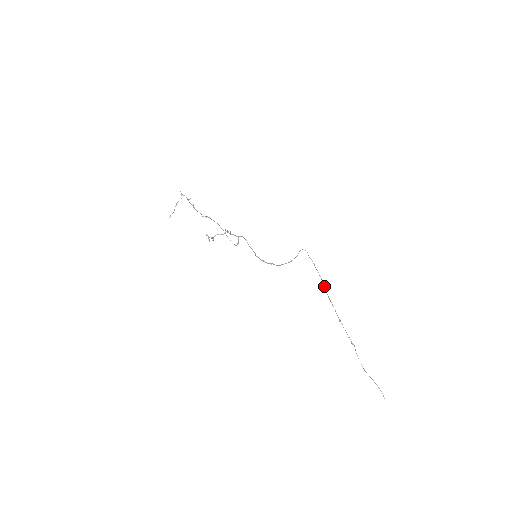
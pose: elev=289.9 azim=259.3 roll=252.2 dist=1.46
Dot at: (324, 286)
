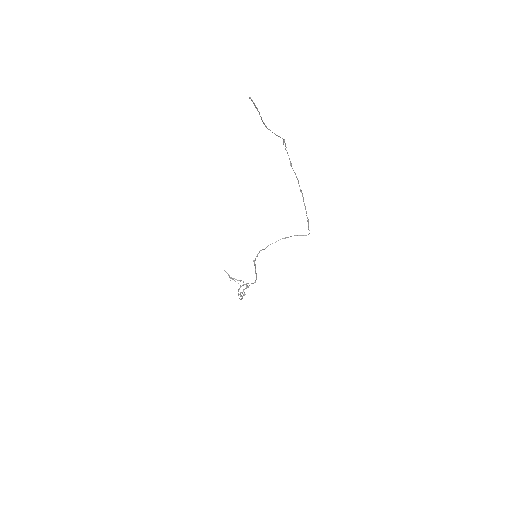
Dot at: (303, 197)
